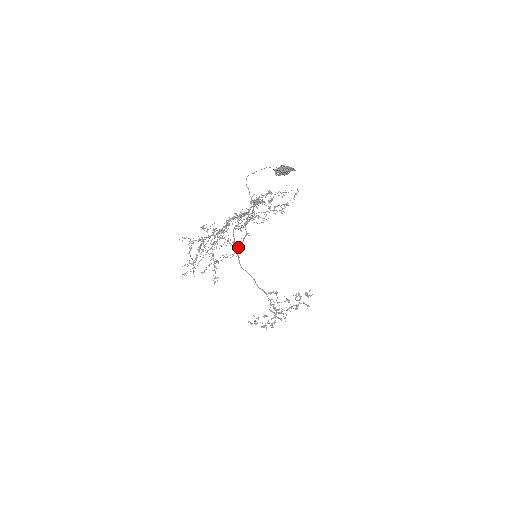
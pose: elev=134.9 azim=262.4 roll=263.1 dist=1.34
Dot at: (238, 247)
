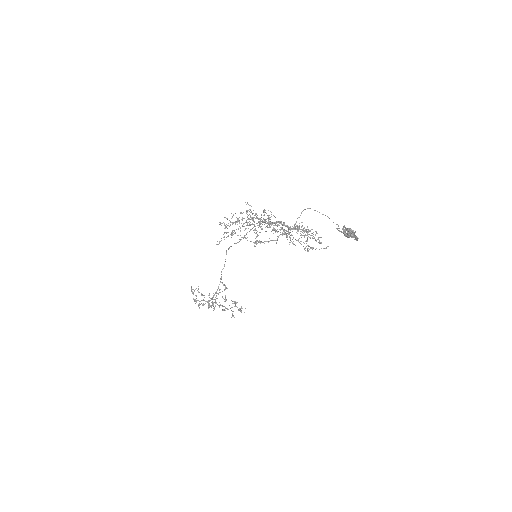
Dot at: (261, 241)
